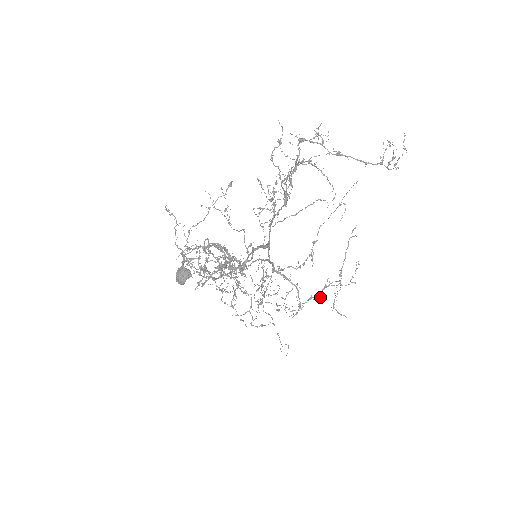
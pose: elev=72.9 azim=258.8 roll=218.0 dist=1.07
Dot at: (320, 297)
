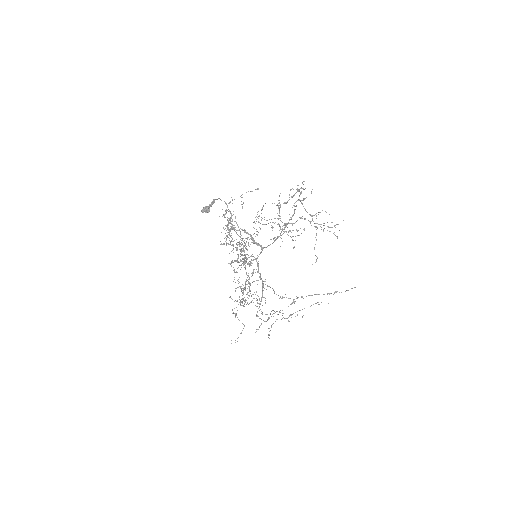
Dot at: (269, 317)
